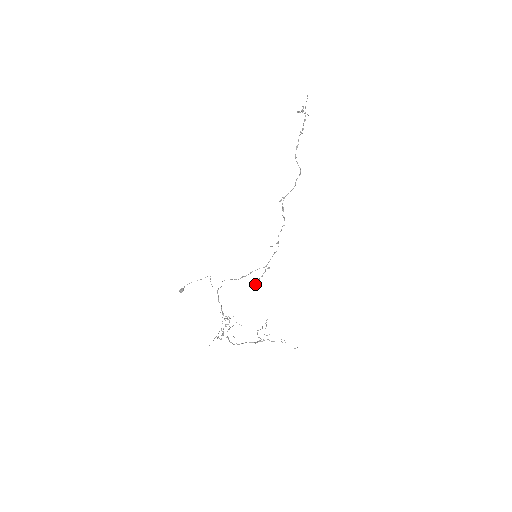
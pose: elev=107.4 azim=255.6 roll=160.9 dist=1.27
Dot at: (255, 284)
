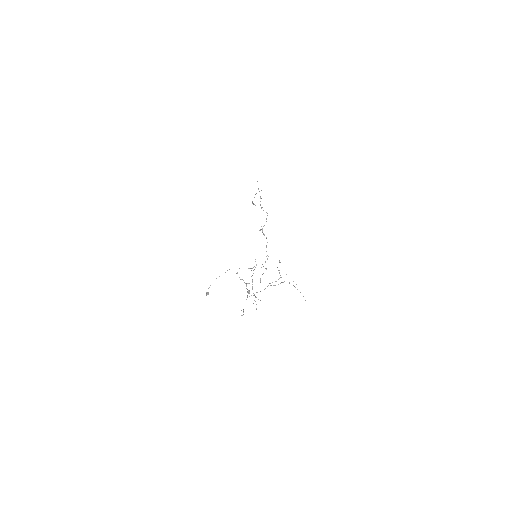
Dot at: (260, 279)
